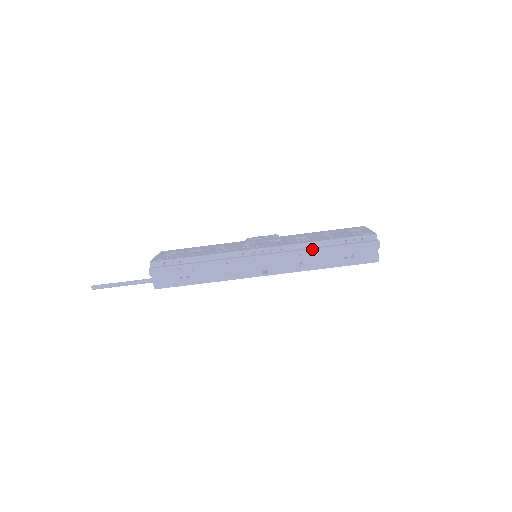
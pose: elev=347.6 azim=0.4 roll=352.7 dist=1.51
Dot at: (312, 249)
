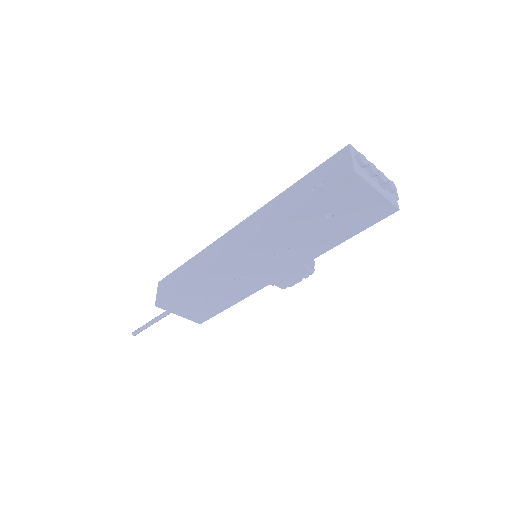
Dot at: (280, 199)
